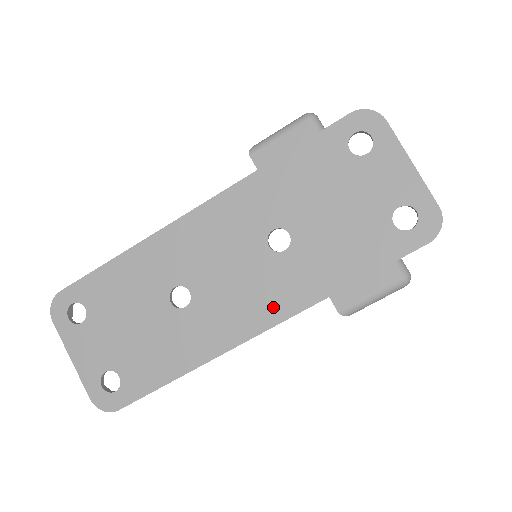
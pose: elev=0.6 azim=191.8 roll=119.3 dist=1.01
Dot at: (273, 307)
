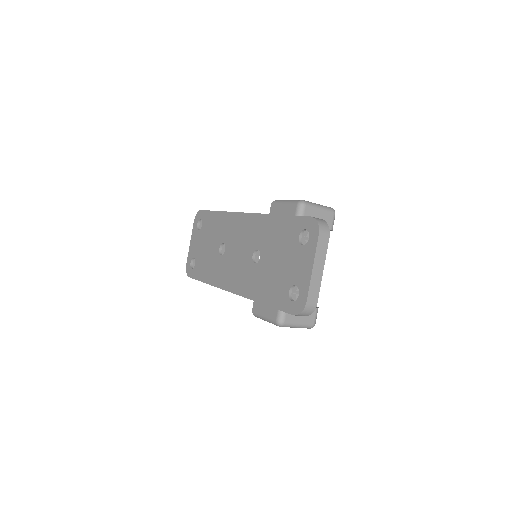
Dot at: (239, 285)
